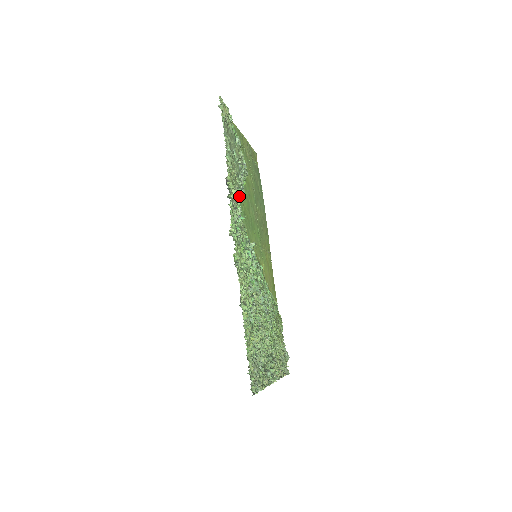
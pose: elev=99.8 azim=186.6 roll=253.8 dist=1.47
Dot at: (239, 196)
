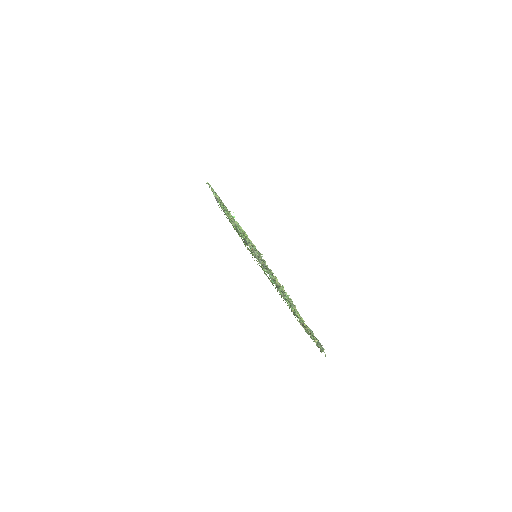
Dot at: occluded
